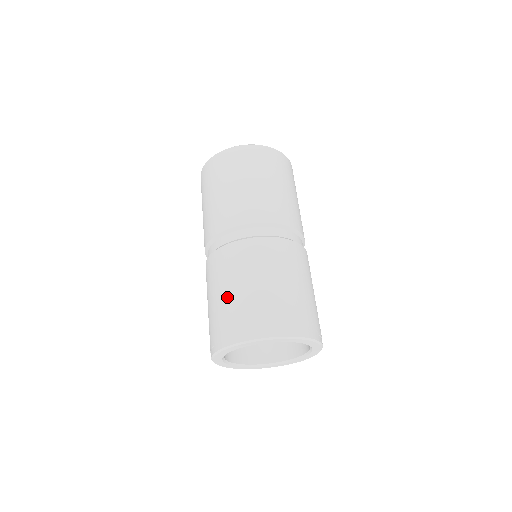
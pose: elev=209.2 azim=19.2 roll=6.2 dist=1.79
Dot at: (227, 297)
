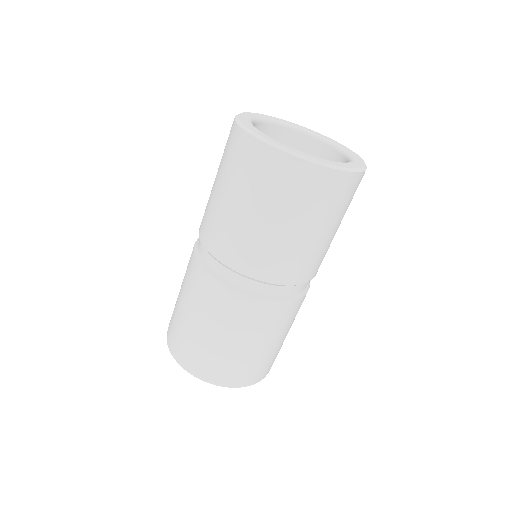
Dot at: (184, 318)
